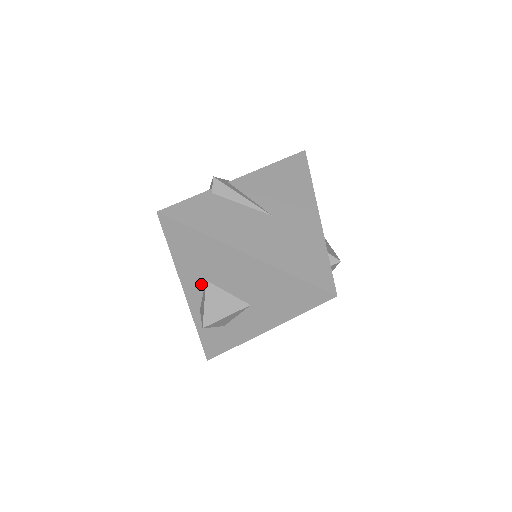
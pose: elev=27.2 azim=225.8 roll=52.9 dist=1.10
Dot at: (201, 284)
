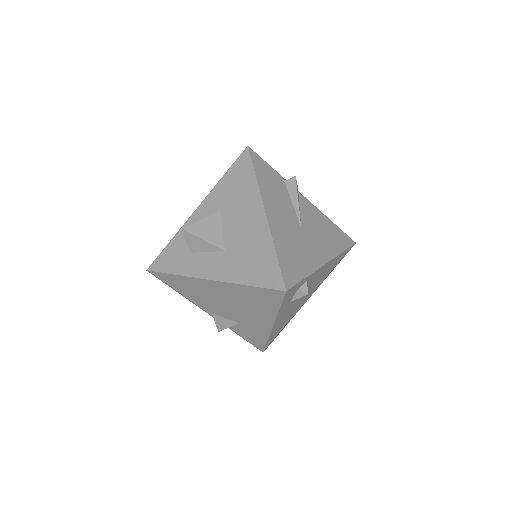
Dot at: (214, 211)
